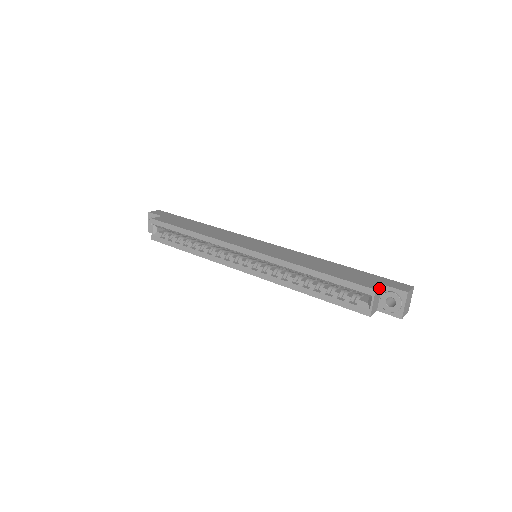
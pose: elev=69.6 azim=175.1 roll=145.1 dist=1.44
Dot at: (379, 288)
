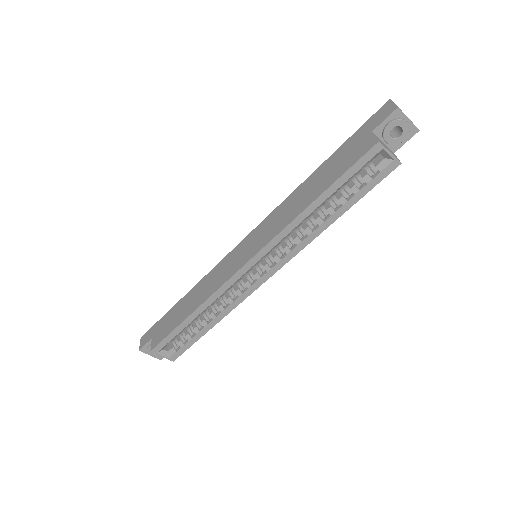
Dot at: (376, 137)
